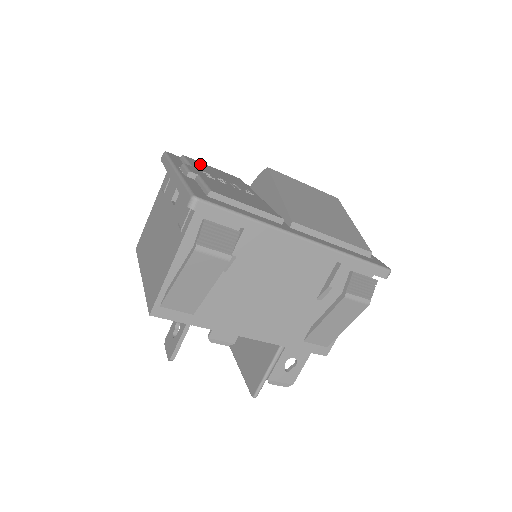
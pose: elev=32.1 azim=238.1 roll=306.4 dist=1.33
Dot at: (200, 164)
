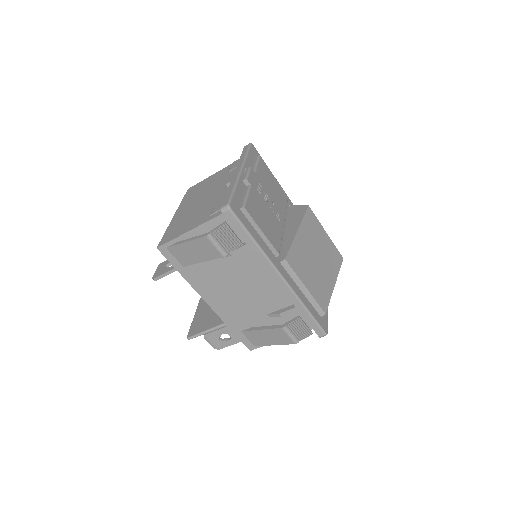
Dot at: (266, 171)
